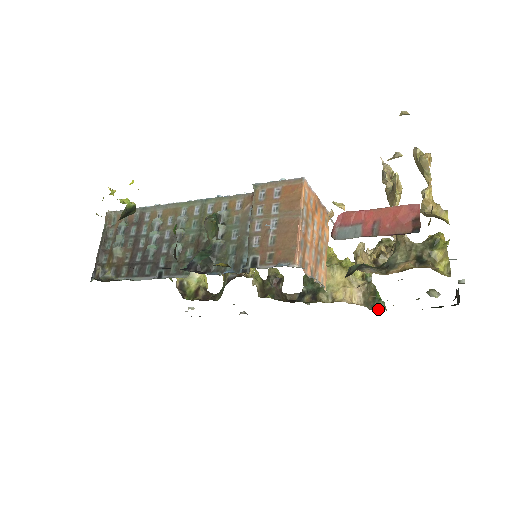
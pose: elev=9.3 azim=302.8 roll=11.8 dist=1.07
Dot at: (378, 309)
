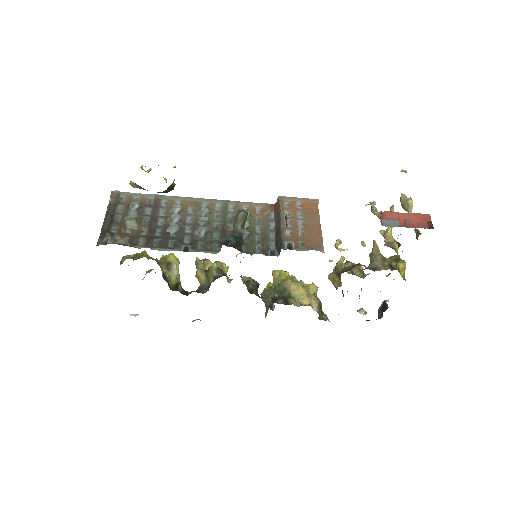
Dot at: (324, 320)
